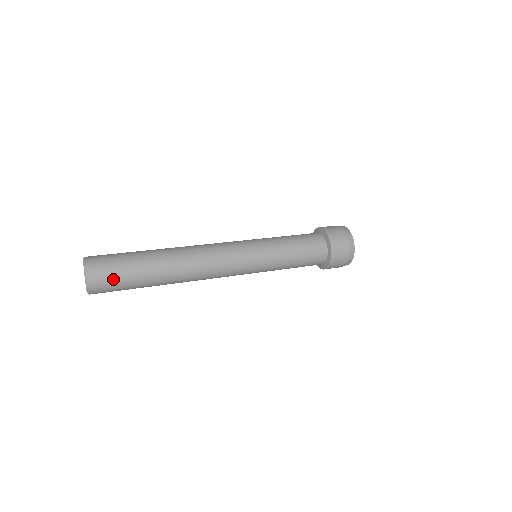
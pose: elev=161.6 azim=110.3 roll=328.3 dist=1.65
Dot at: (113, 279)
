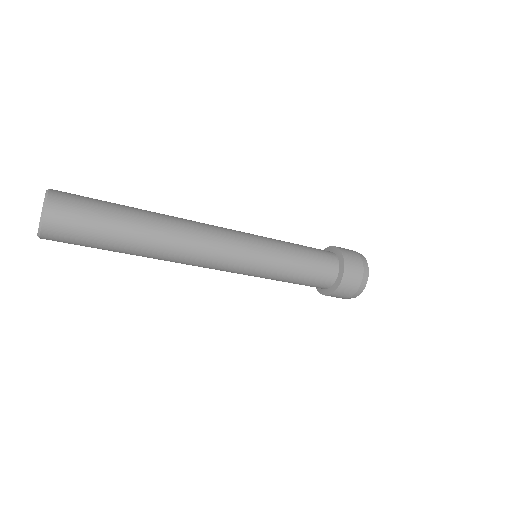
Dot at: (82, 204)
